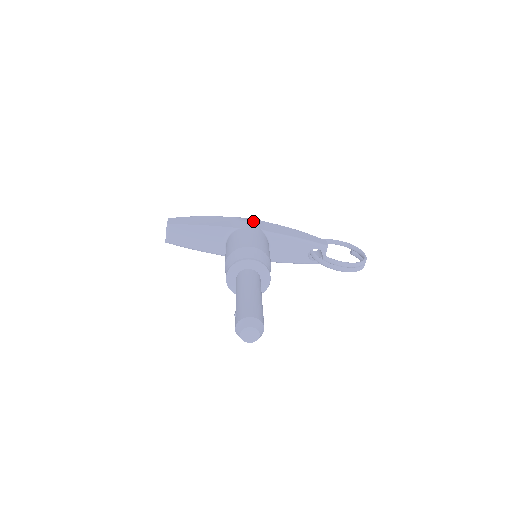
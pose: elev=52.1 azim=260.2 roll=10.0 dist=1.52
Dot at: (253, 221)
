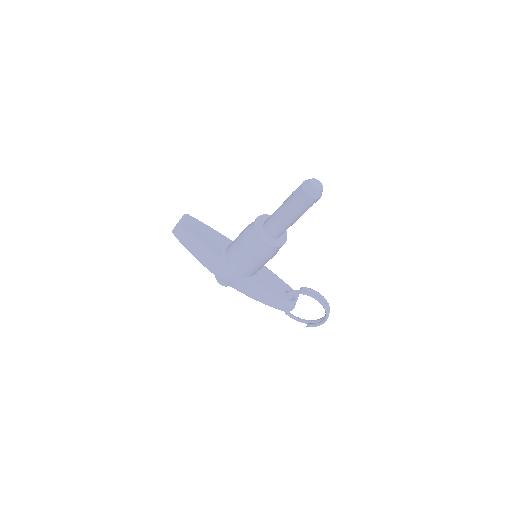
Dot at: occluded
